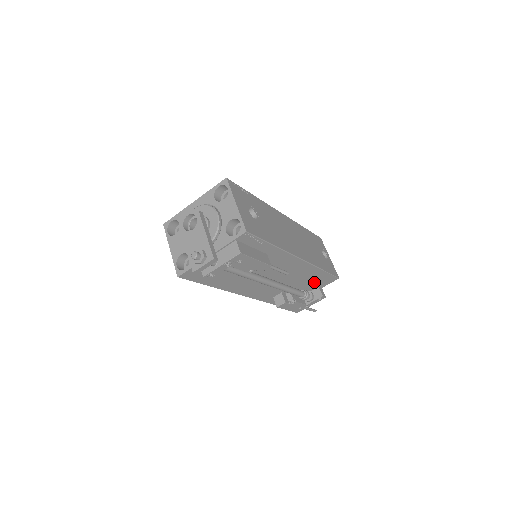
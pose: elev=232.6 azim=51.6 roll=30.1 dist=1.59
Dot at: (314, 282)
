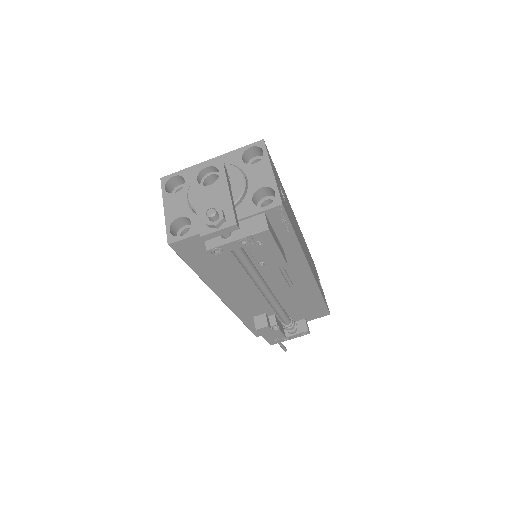
Dot at: (304, 310)
